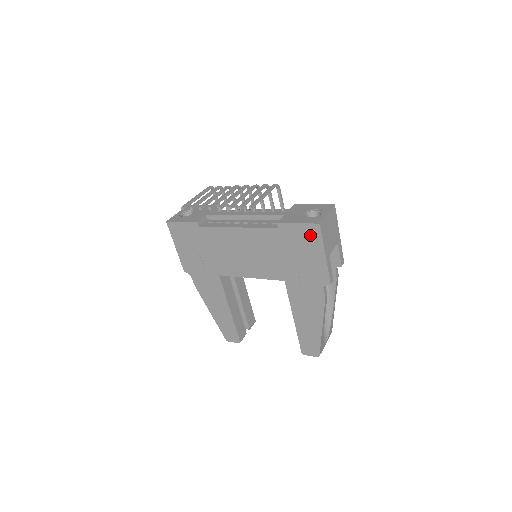
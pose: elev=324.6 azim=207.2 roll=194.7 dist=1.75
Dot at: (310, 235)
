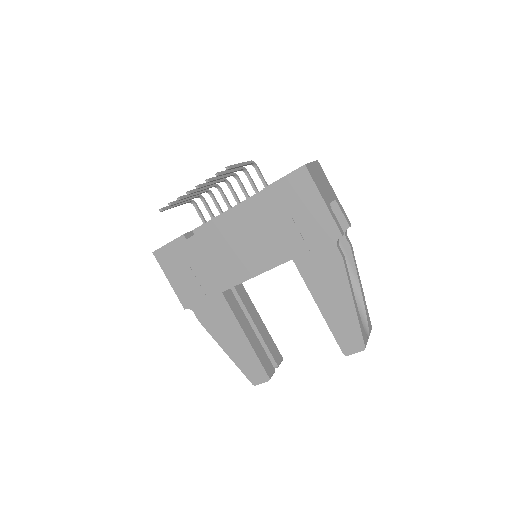
Dot at: (300, 184)
